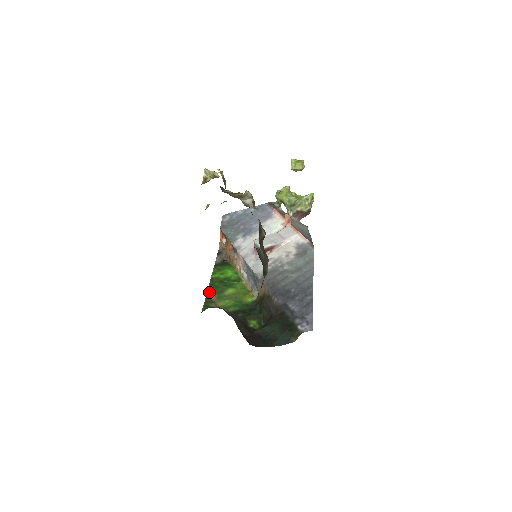
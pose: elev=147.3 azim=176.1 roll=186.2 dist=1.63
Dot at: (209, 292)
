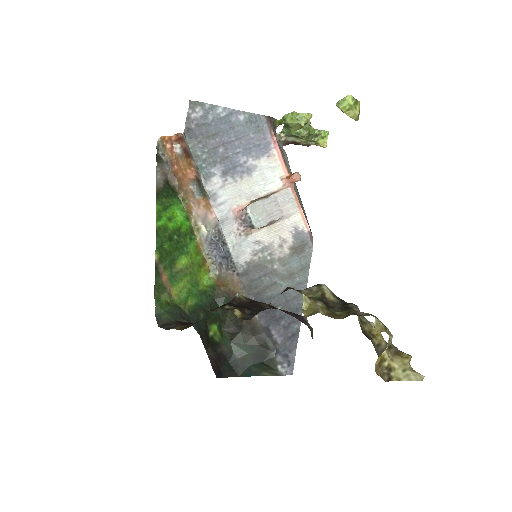
Dot at: (158, 266)
